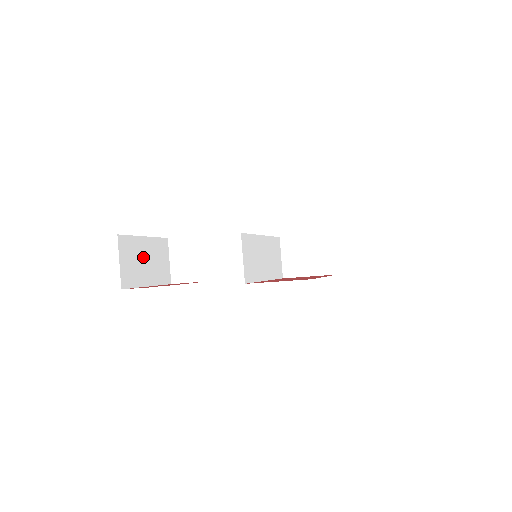
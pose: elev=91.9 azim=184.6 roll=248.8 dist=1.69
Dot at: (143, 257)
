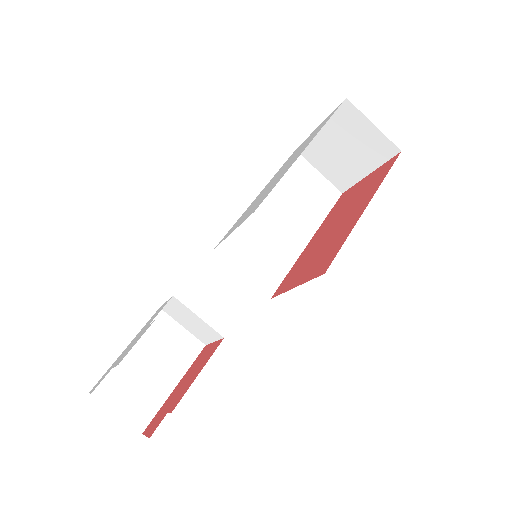
Dot at: (143, 369)
